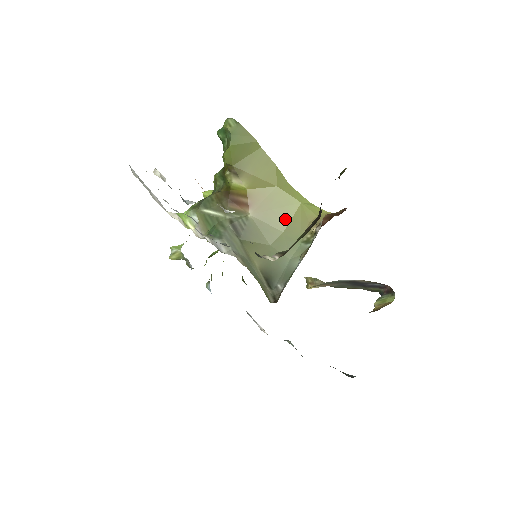
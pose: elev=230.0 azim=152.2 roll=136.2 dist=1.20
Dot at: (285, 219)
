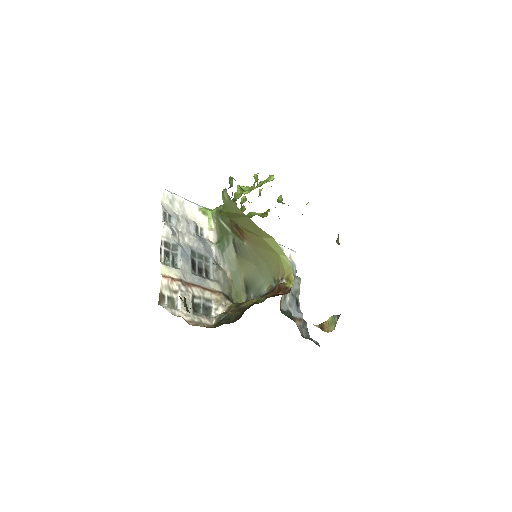
Dot at: (267, 257)
